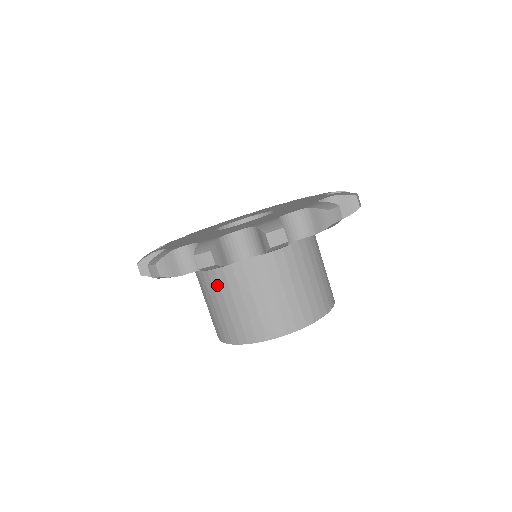
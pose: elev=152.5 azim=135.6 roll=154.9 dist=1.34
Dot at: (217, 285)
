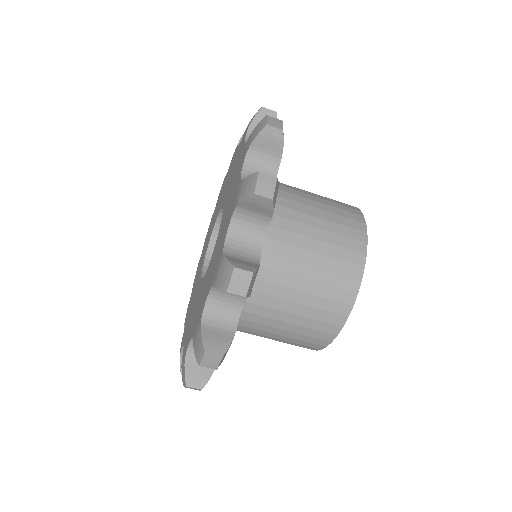
Dot at: (252, 330)
